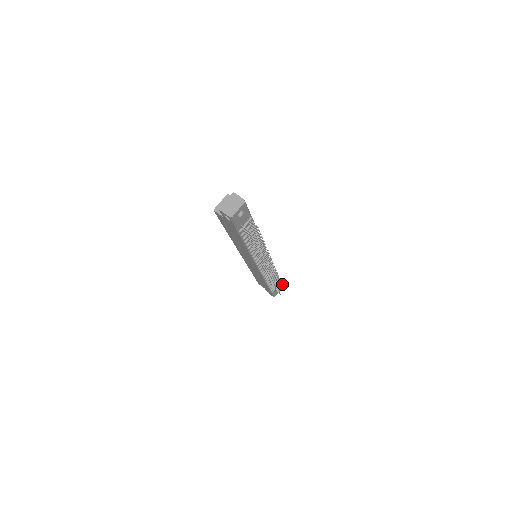
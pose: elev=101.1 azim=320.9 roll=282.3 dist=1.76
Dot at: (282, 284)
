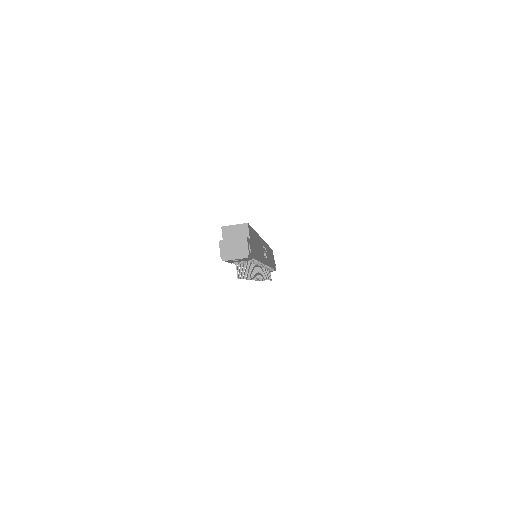
Dot at: occluded
